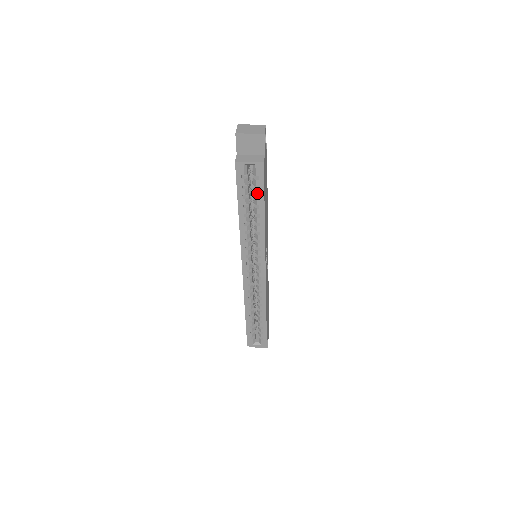
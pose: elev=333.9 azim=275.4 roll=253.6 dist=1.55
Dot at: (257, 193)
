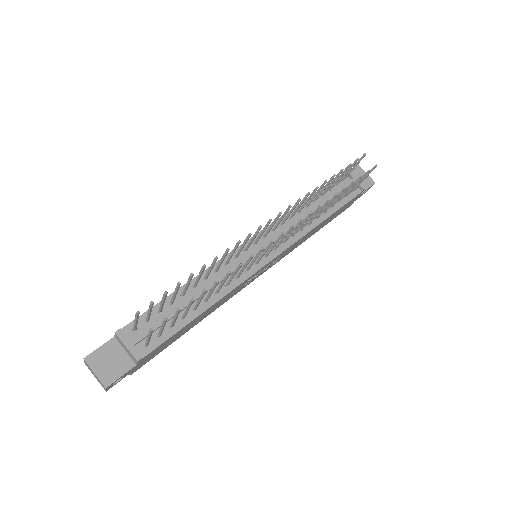
Dot at: occluded
